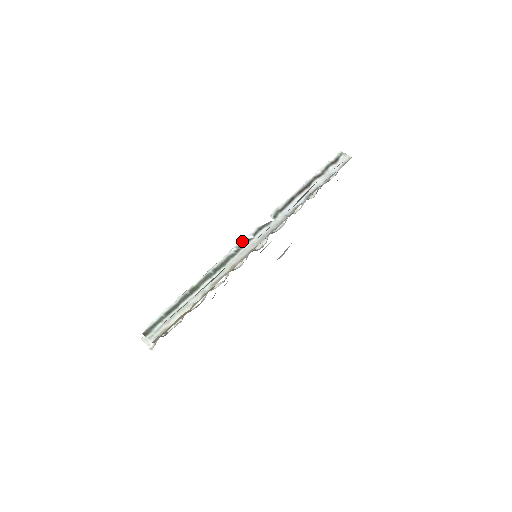
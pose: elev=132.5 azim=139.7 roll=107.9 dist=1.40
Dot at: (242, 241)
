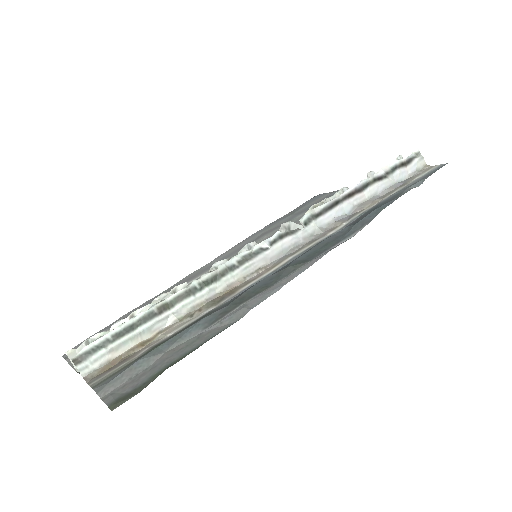
Dot at: (252, 248)
